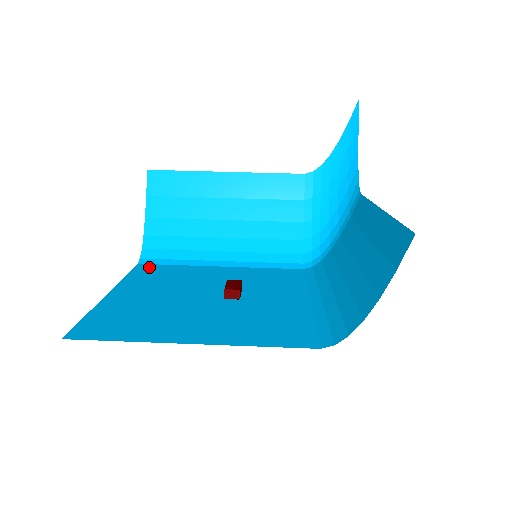
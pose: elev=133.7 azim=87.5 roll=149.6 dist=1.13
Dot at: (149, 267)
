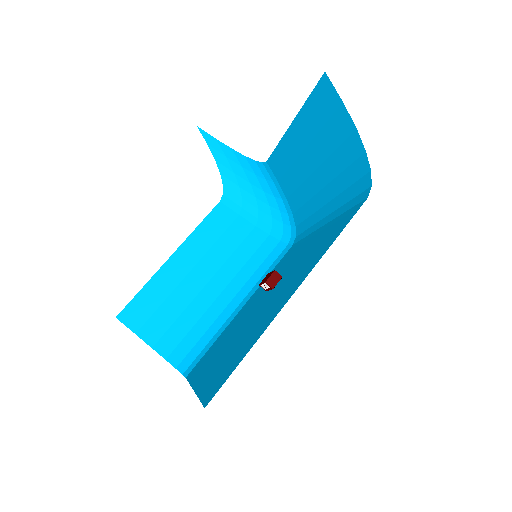
Dot at: (196, 366)
